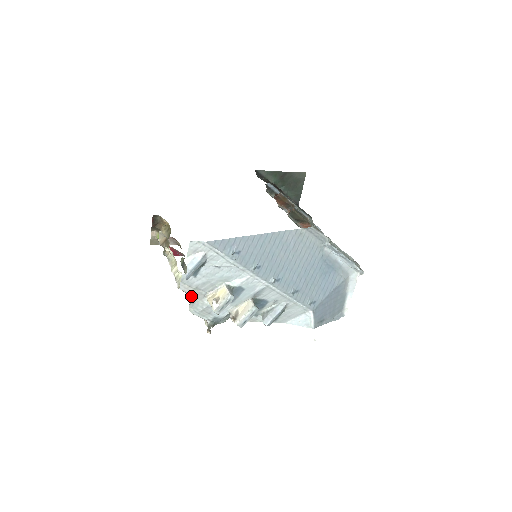
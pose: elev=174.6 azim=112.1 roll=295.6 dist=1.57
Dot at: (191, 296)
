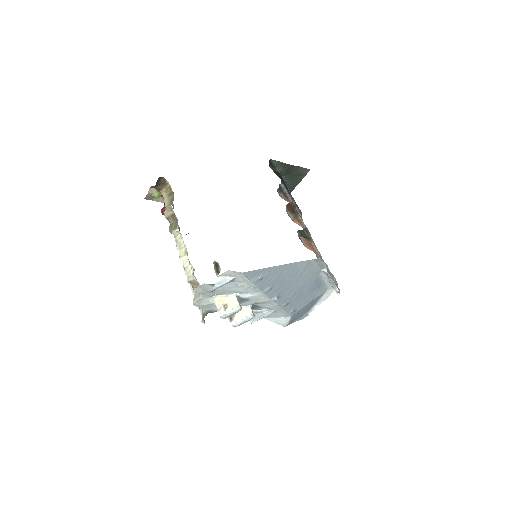
Dot at: occluded
